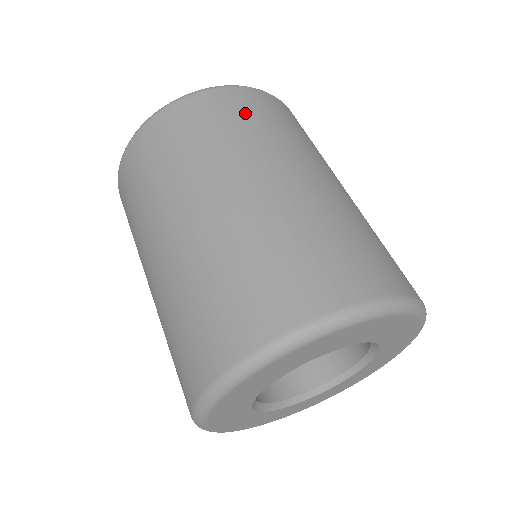
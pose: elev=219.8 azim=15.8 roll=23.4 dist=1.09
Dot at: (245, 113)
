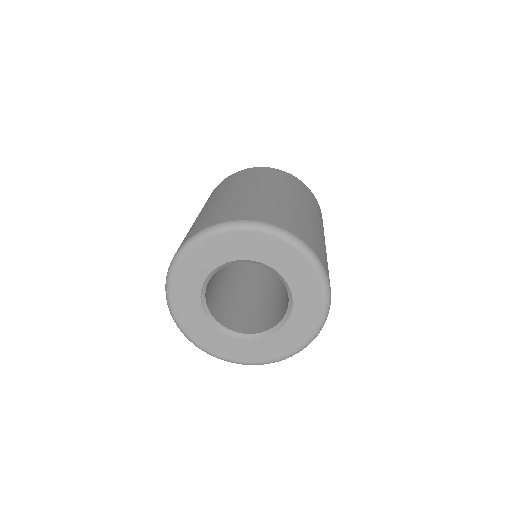
Dot at: (290, 181)
